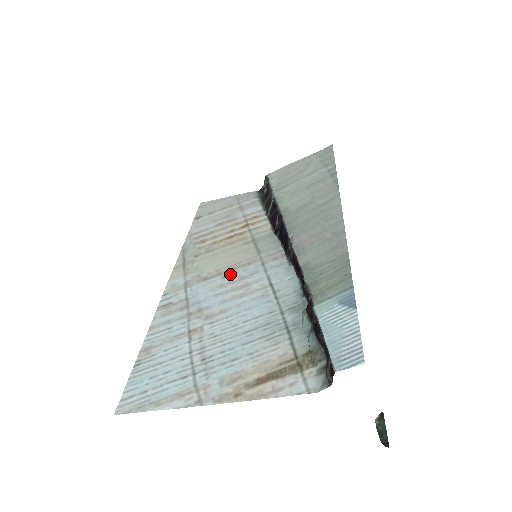
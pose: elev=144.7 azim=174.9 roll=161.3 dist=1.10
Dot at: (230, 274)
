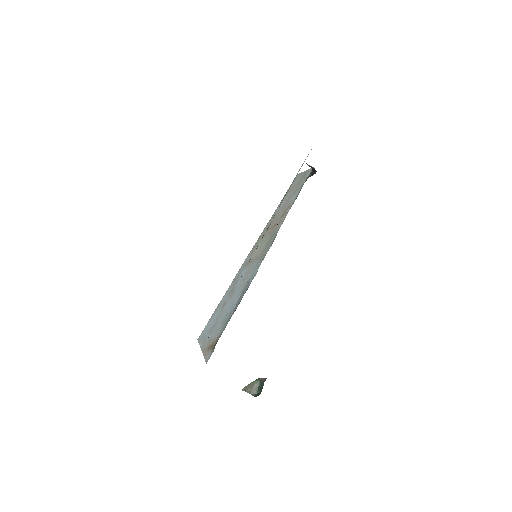
Dot at: (251, 265)
